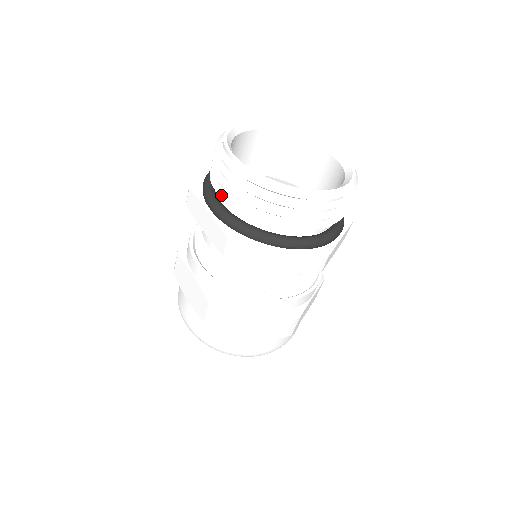
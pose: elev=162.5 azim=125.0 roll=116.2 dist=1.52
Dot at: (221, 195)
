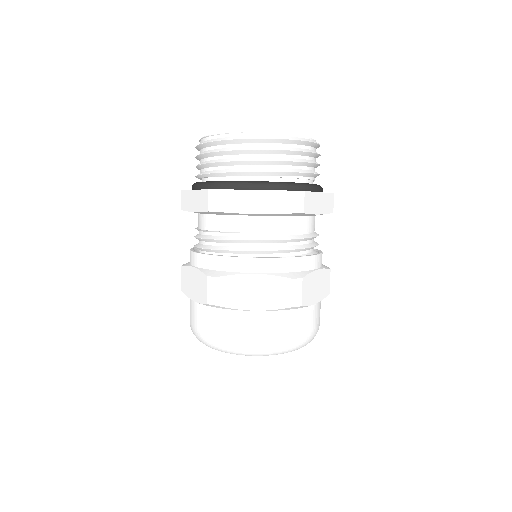
Dot at: (260, 171)
